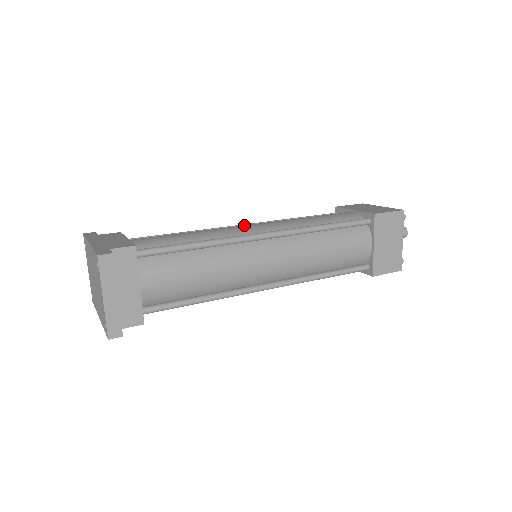
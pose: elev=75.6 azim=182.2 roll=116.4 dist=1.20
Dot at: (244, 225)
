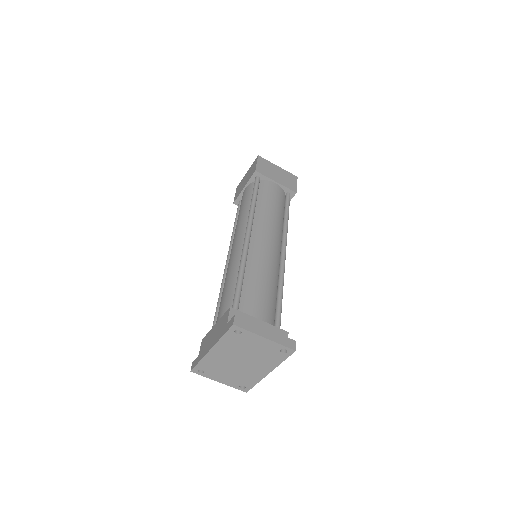
Dot at: (231, 253)
